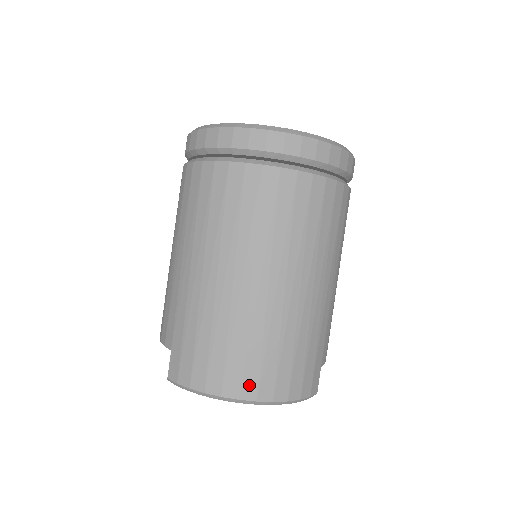
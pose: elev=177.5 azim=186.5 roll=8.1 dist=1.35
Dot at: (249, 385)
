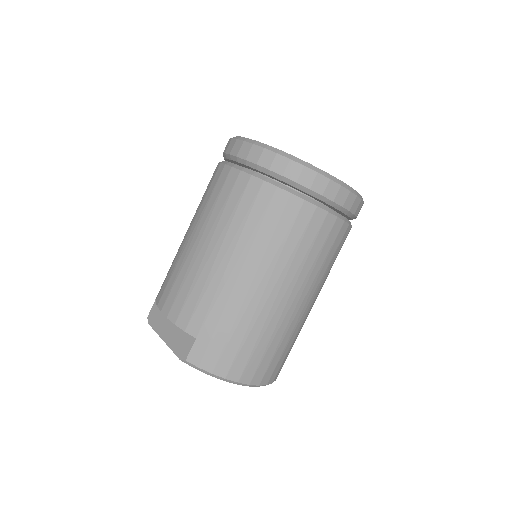
Dot at: (259, 374)
